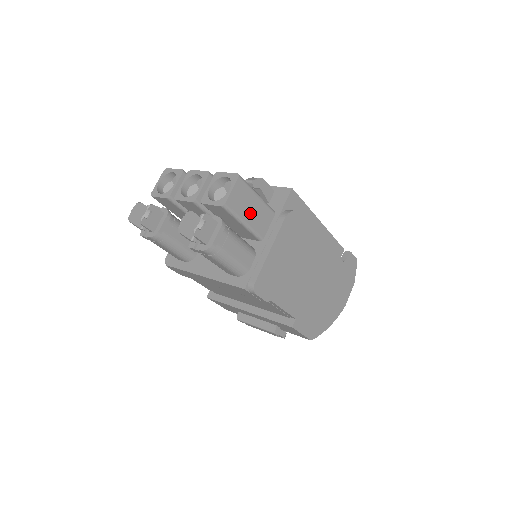
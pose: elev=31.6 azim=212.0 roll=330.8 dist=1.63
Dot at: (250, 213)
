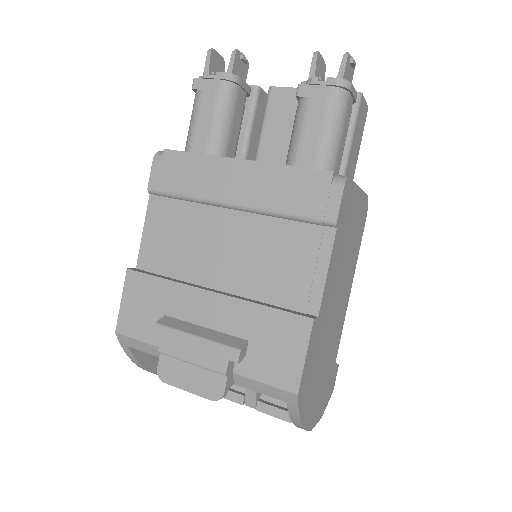
Dot at: (355, 144)
